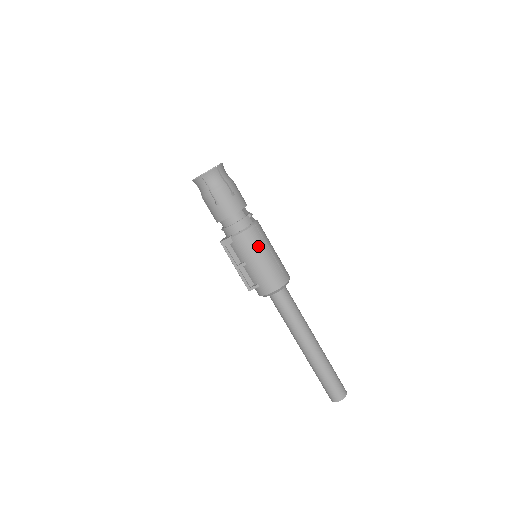
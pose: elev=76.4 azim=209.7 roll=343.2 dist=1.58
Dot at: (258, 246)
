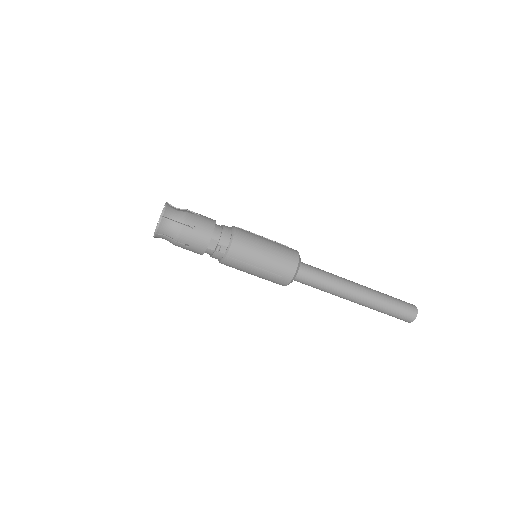
Dot at: (241, 269)
